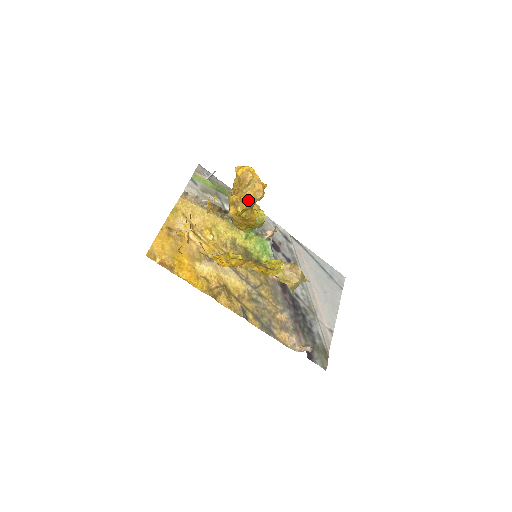
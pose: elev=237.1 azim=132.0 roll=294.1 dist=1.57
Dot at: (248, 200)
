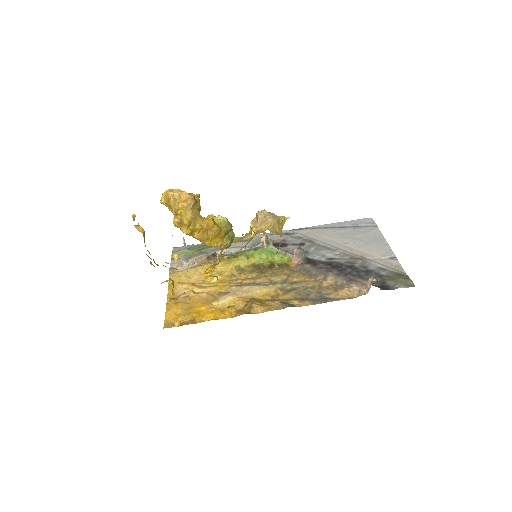
Dot at: (186, 211)
